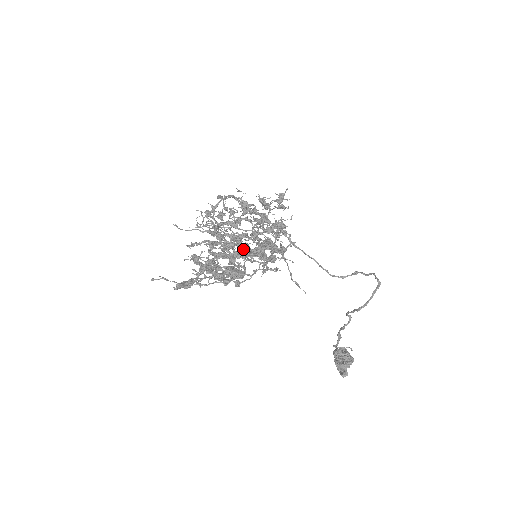
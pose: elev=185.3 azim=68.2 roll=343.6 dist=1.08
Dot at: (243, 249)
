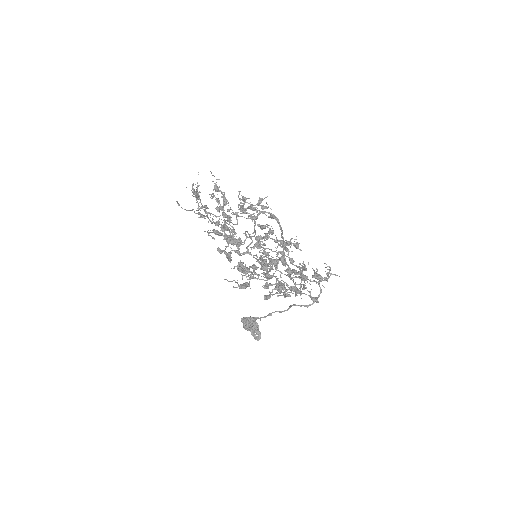
Dot at: (277, 262)
